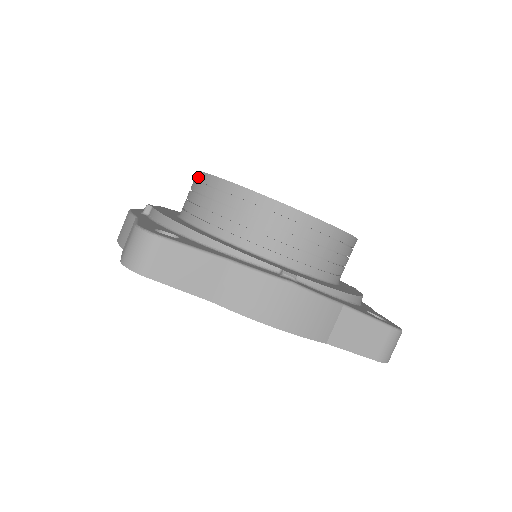
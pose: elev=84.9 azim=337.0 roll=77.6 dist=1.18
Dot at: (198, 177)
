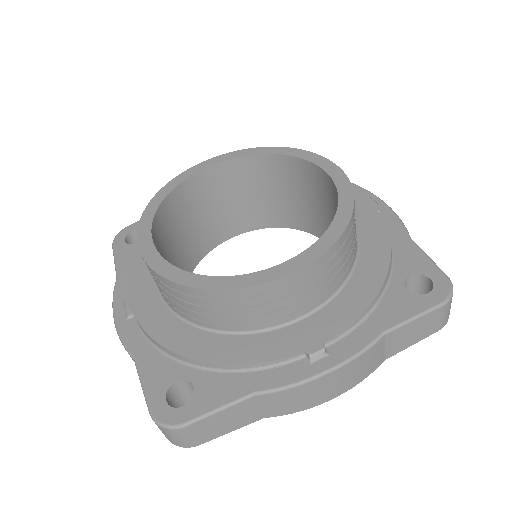
Dot at: occluded
